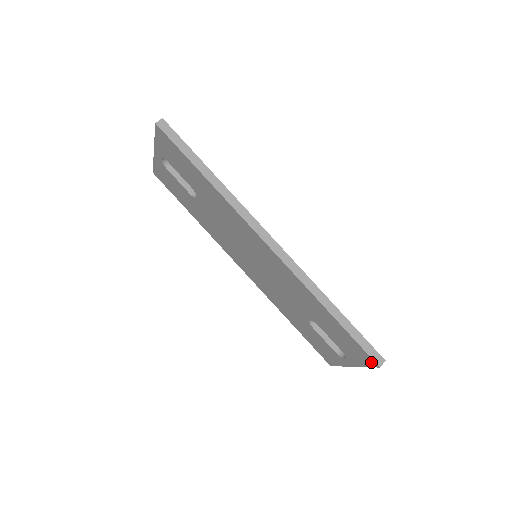
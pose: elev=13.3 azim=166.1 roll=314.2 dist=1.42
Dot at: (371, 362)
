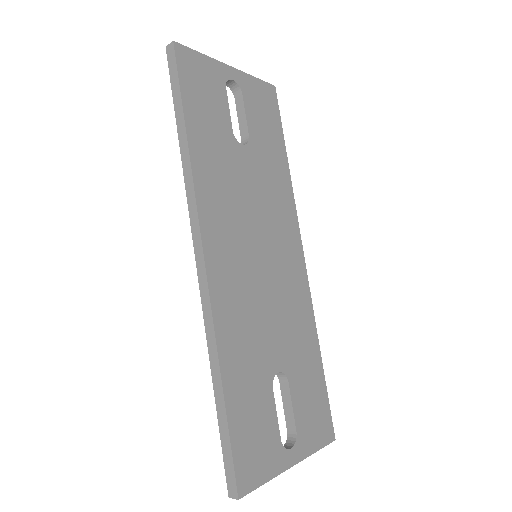
Dot at: occluded
